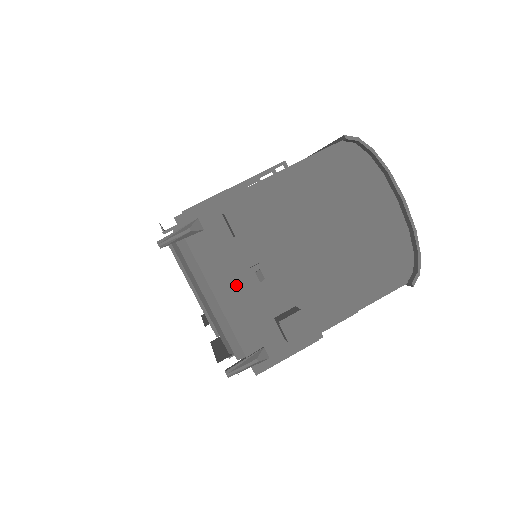
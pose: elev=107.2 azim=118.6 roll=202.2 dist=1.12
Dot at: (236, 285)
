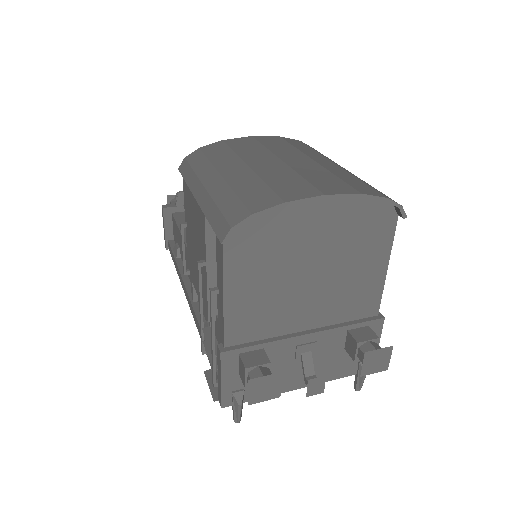
Dot at: (309, 395)
